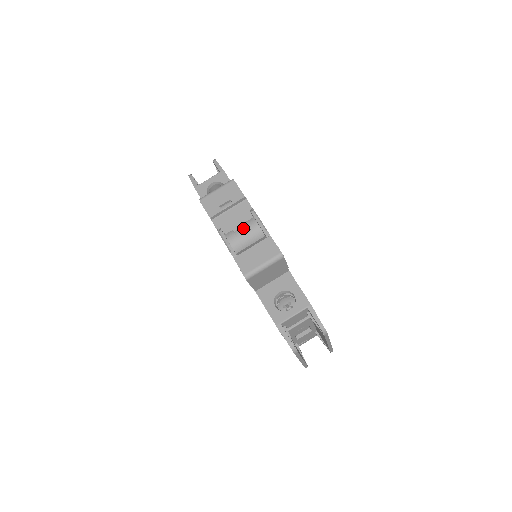
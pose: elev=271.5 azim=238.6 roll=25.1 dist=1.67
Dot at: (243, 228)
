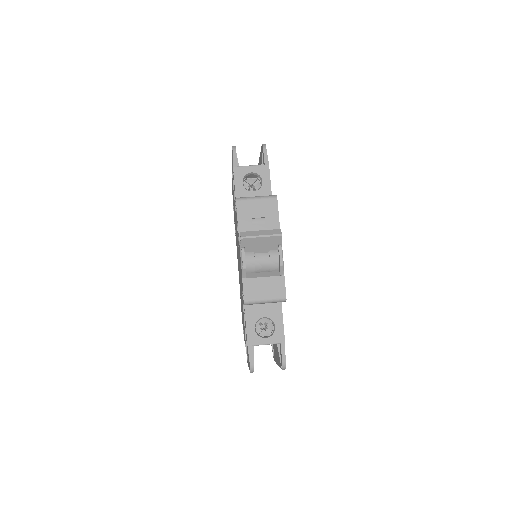
Dot at: (264, 255)
